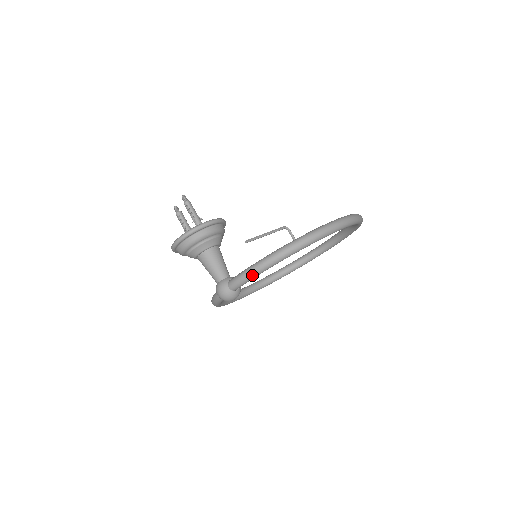
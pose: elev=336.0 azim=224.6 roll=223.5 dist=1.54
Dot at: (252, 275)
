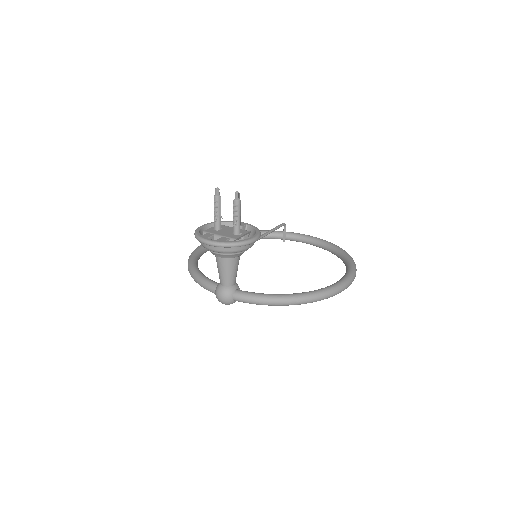
Dot at: (264, 304)
